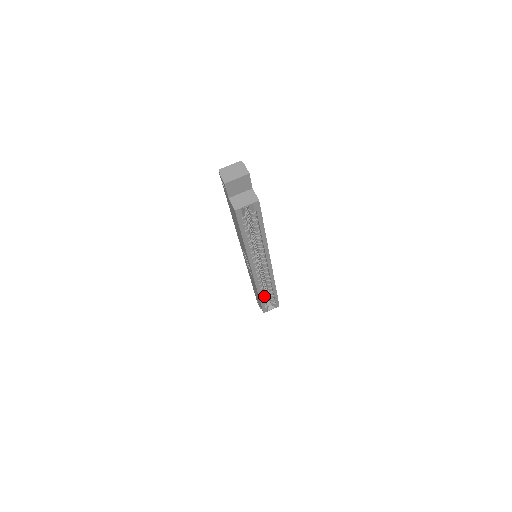
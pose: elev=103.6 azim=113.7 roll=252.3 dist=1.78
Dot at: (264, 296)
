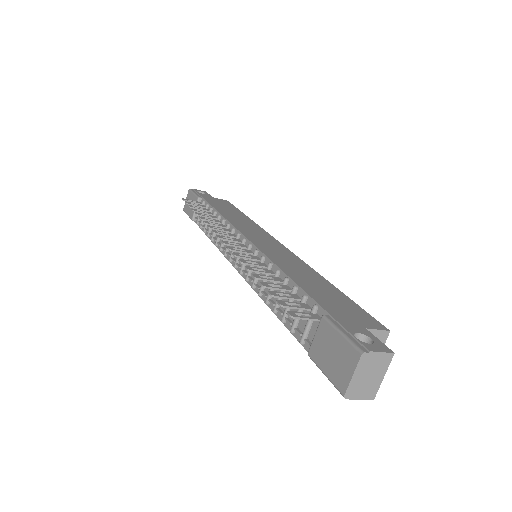
Dot at: occluded
